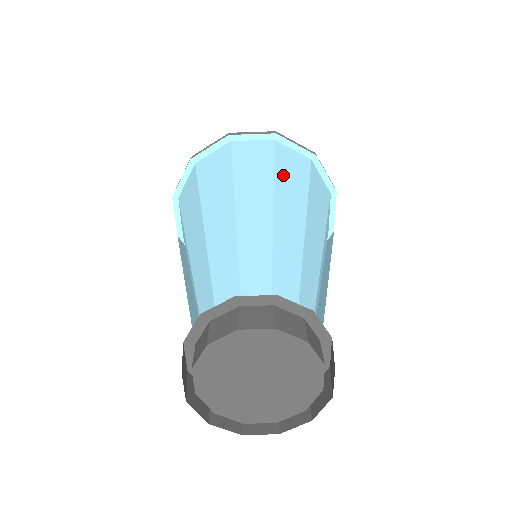
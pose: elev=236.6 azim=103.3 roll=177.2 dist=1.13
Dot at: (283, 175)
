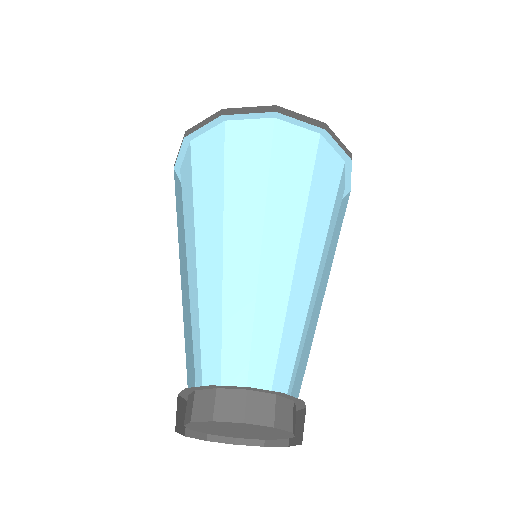
Dot at: (235, 179)
